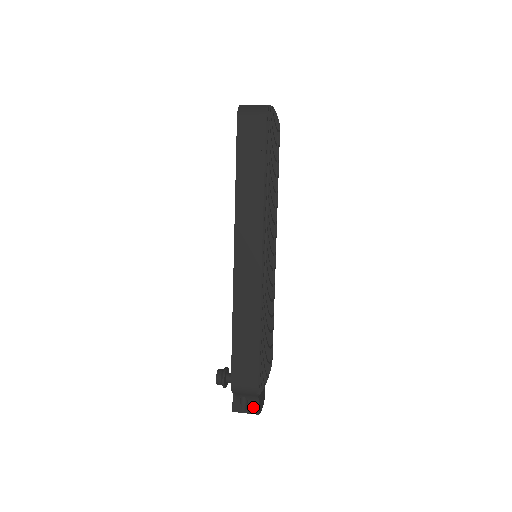
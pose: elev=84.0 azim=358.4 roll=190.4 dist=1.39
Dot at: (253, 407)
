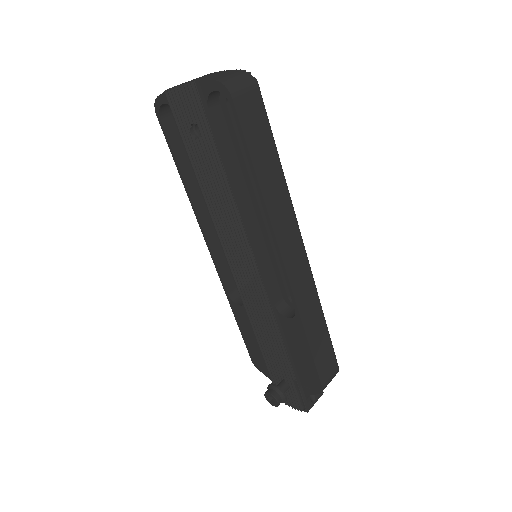
Dot at: occluded
